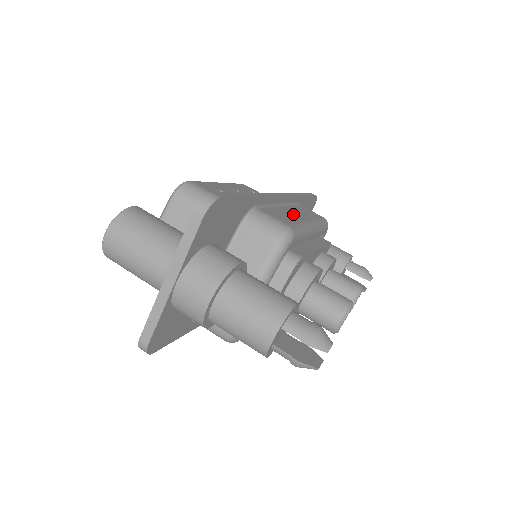
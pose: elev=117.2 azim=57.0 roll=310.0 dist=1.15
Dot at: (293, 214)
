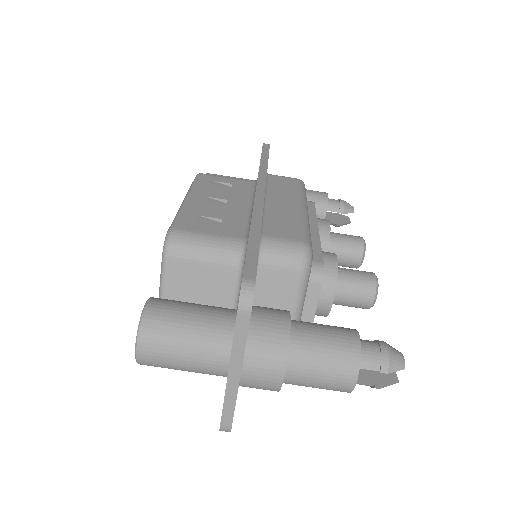
Dot at: (284, 208)
